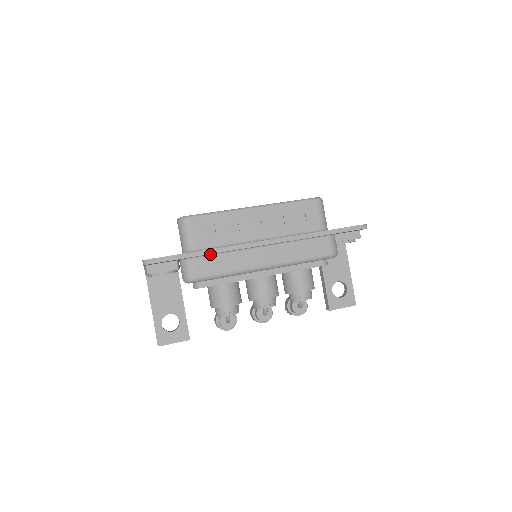
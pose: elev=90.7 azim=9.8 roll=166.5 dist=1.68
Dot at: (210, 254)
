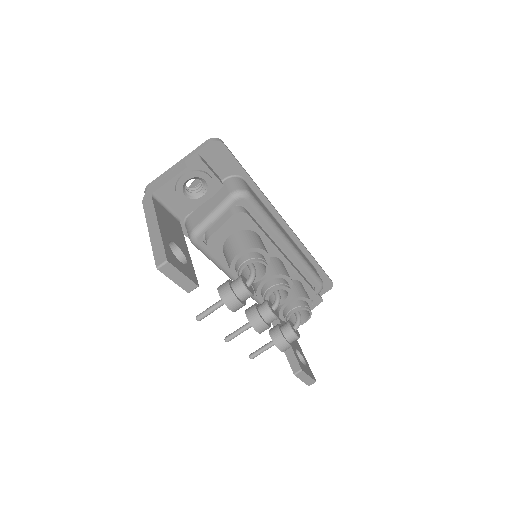
Dot at: (255, 193)
